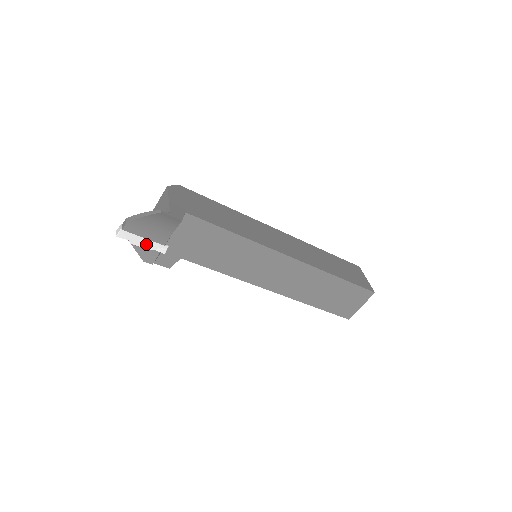
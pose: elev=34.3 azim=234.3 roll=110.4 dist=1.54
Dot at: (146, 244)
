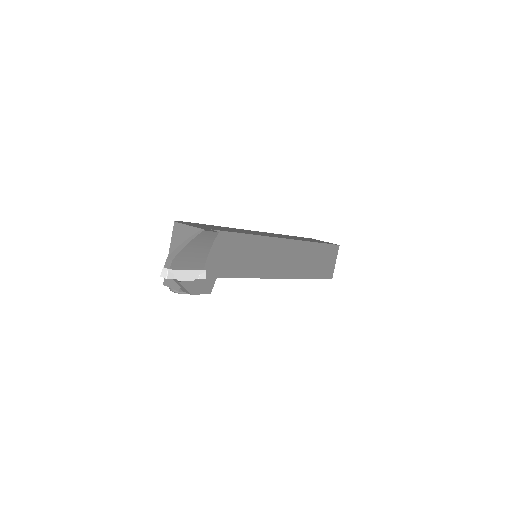
Dot at: (190, 276)
